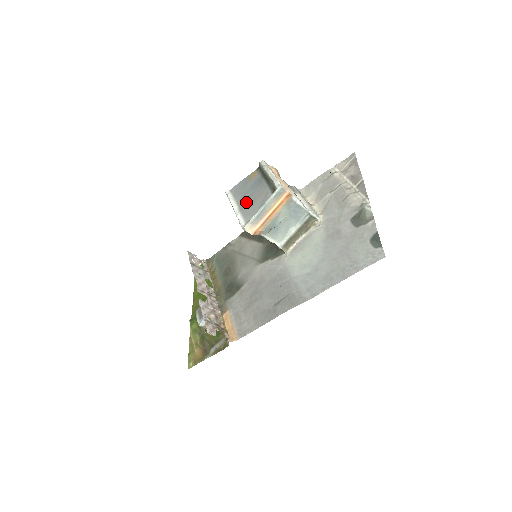
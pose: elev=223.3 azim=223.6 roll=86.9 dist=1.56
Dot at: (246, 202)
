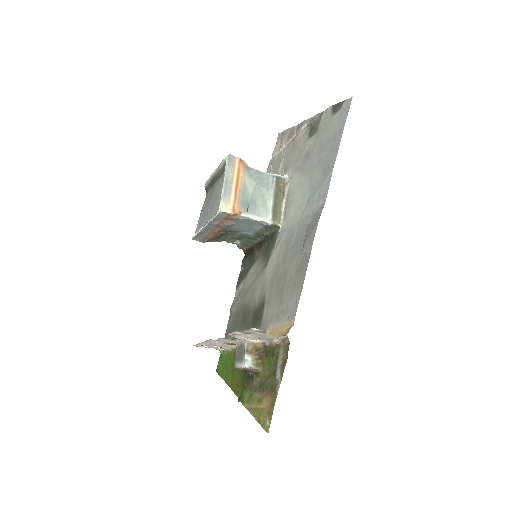
Dot at: (211, 209)
